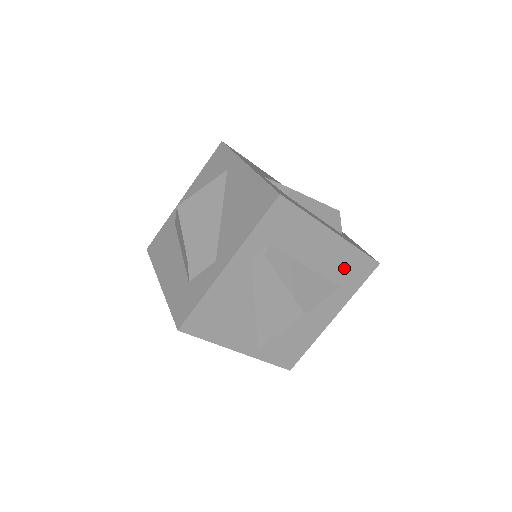
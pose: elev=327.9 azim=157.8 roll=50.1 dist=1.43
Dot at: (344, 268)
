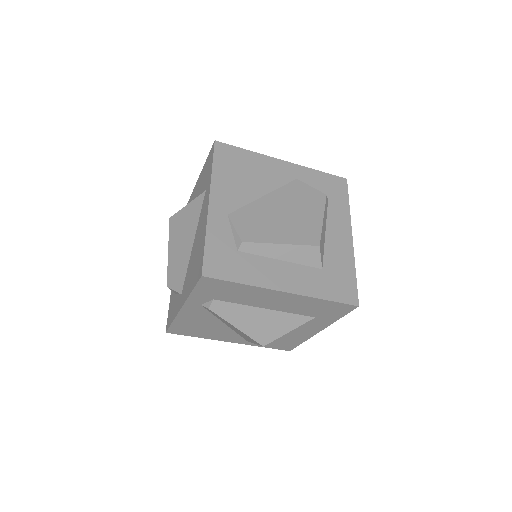
Dot at: (312, 309)
